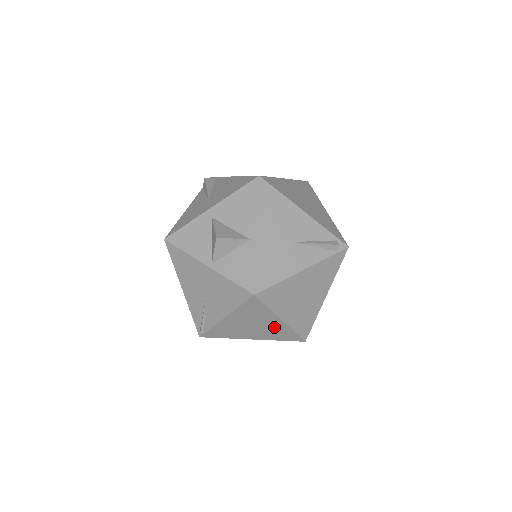
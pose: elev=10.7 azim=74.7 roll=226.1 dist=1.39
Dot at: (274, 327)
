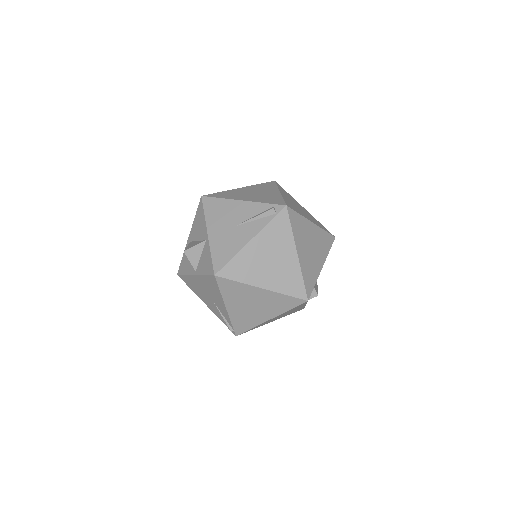
Dot at: (267, 298)
